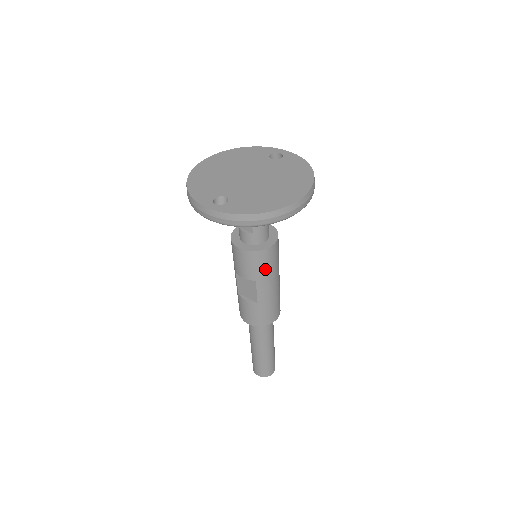
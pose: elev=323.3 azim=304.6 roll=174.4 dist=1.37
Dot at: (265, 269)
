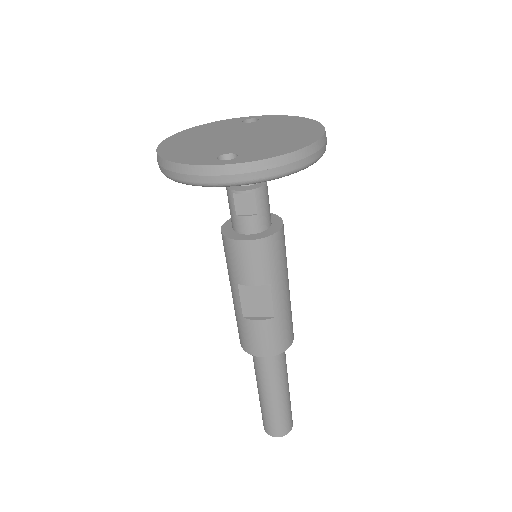
Dot at: (279, 263)
